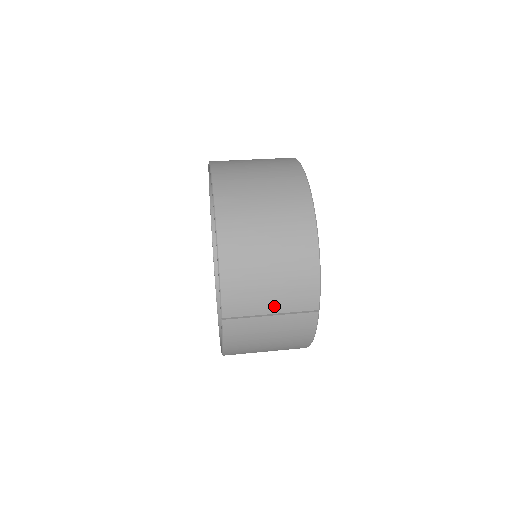
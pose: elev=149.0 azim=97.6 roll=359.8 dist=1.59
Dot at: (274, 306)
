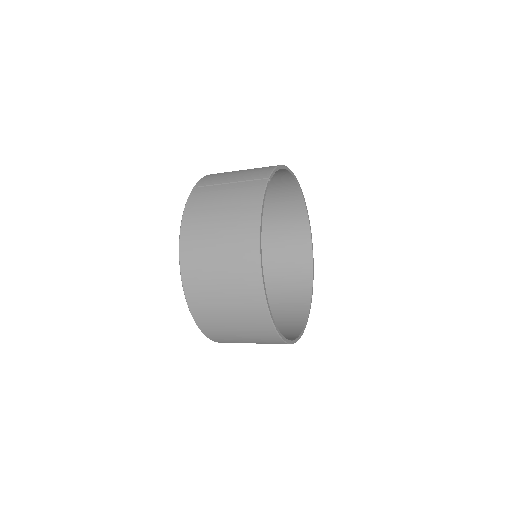
Dot at: (234, 179)
